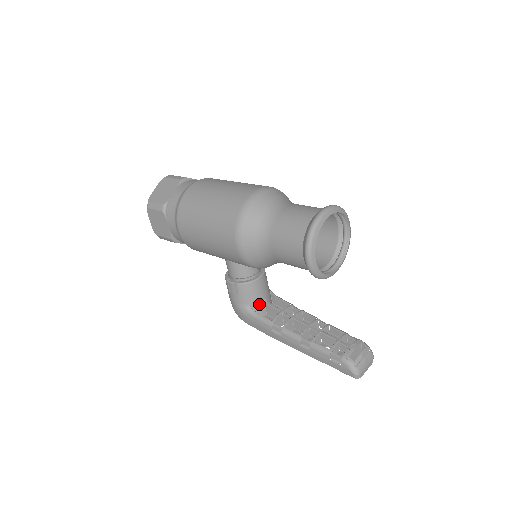
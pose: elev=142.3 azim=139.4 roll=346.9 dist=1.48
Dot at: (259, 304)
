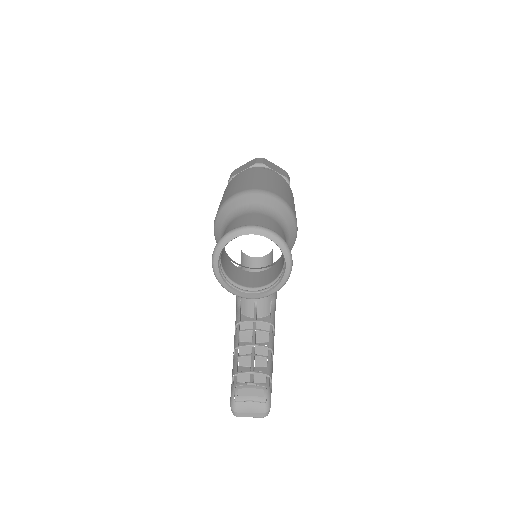
Dot at: (248, 303)
